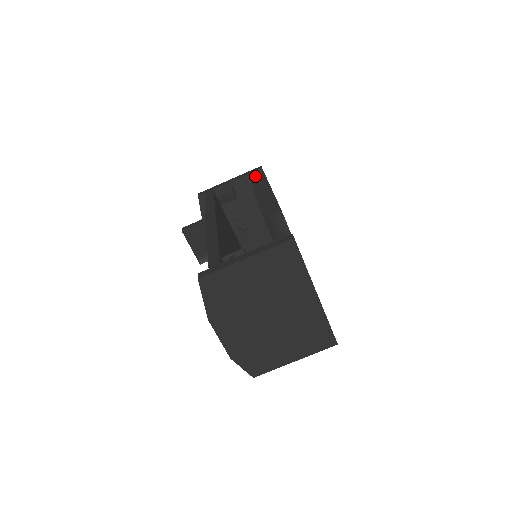
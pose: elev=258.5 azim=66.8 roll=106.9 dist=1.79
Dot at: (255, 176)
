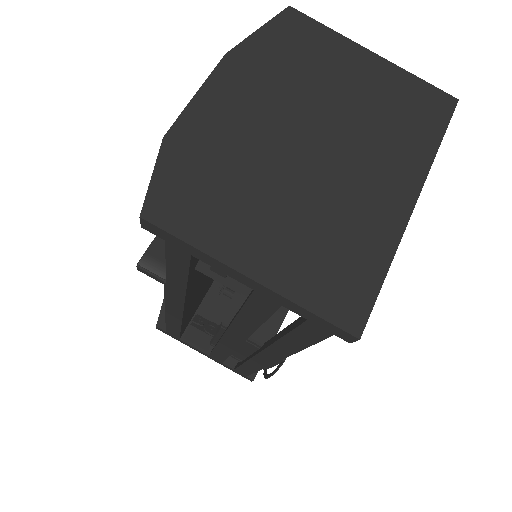
Dot at: occluded
